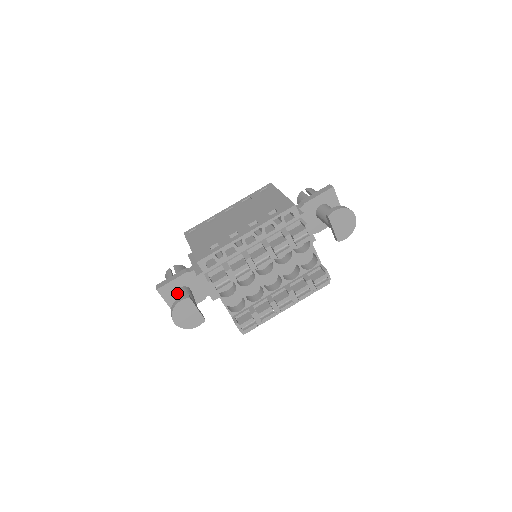
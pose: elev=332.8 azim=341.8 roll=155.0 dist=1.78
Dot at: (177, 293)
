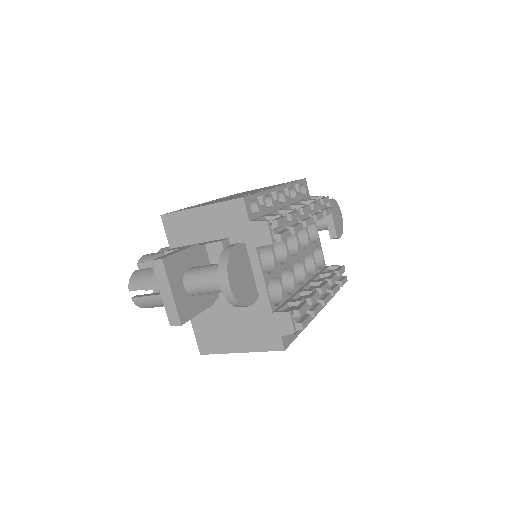
Dot at: (192, 270)
